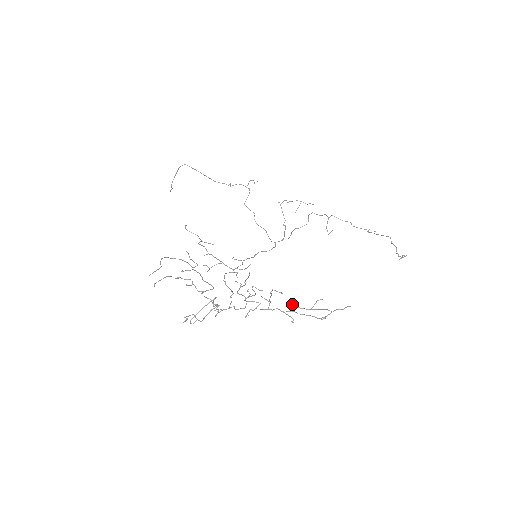
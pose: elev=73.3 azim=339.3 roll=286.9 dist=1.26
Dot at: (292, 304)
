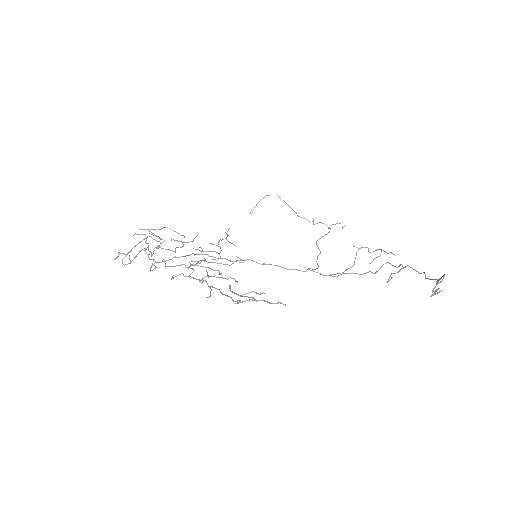
Dot at: (229, 286)
